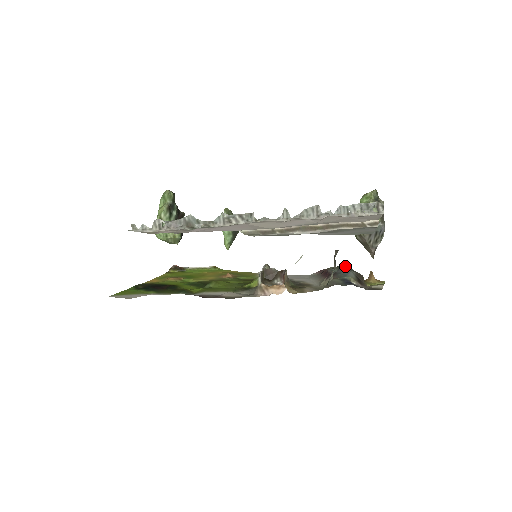
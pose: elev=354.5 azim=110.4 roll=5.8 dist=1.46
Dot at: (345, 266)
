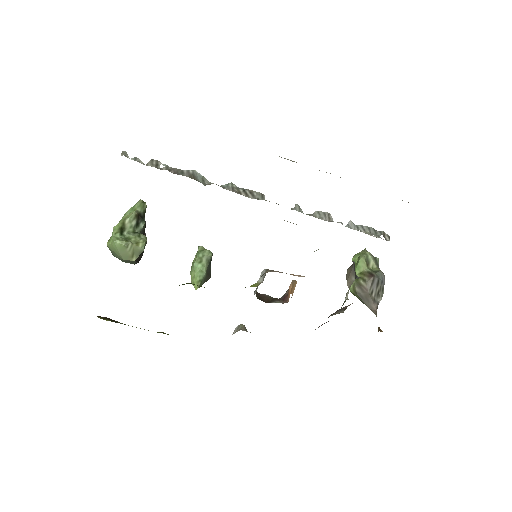
Dot at: occluded
